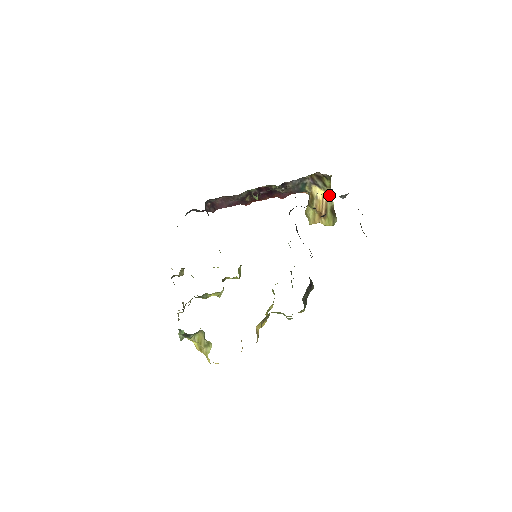
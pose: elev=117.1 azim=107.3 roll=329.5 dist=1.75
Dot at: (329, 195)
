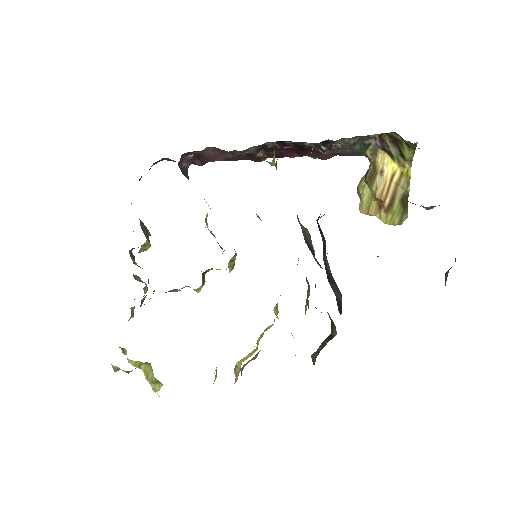
Dot at: occluded
